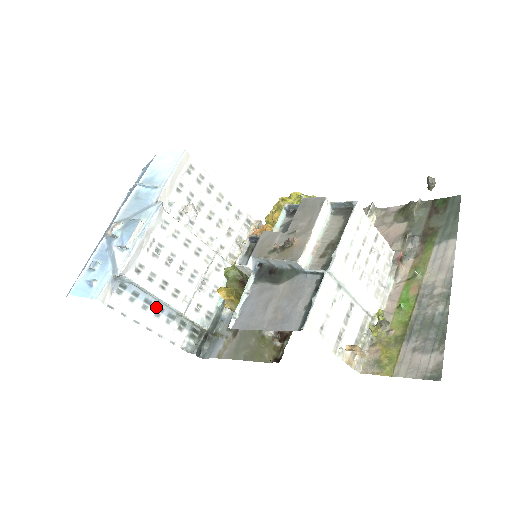
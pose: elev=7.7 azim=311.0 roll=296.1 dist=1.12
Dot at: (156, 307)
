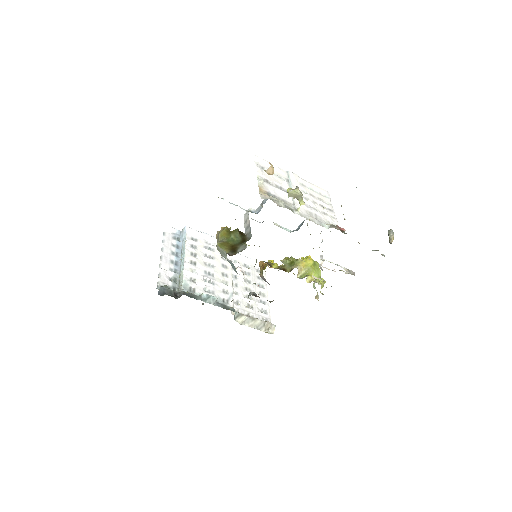
Dot at: (176, 260)
